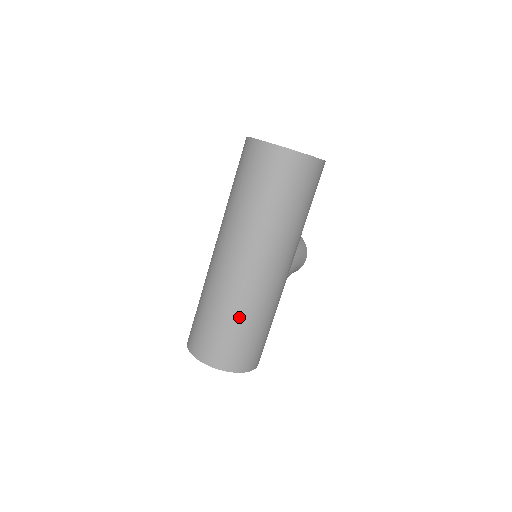
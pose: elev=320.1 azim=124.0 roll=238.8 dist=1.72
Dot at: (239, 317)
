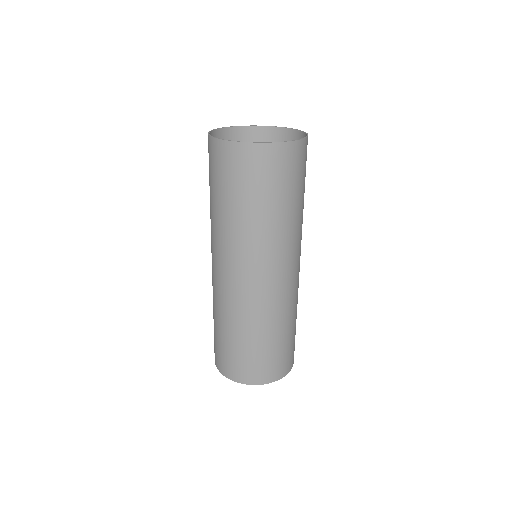
Dot at: (279, 329)
